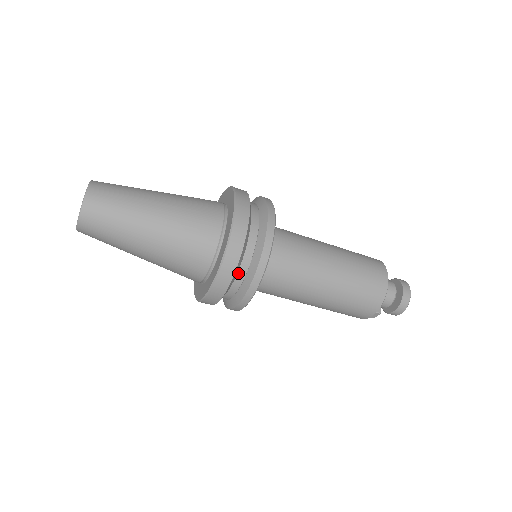
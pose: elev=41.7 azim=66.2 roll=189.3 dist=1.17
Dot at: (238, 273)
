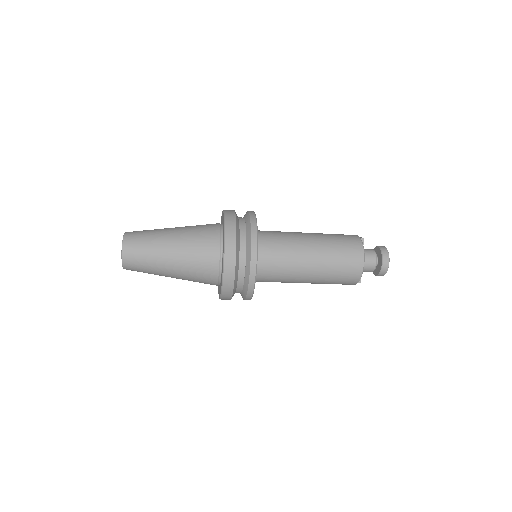
Dot at: (237, 290)
